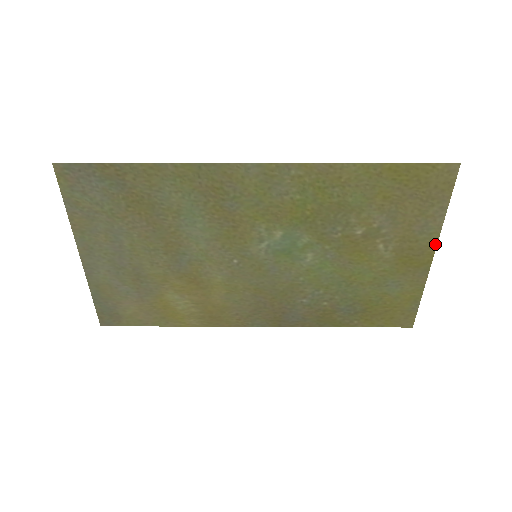
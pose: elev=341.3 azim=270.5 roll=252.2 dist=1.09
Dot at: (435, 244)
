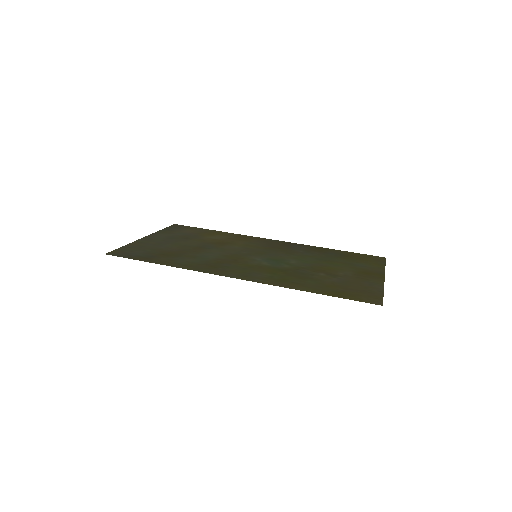
Dot at: (383, 281)
